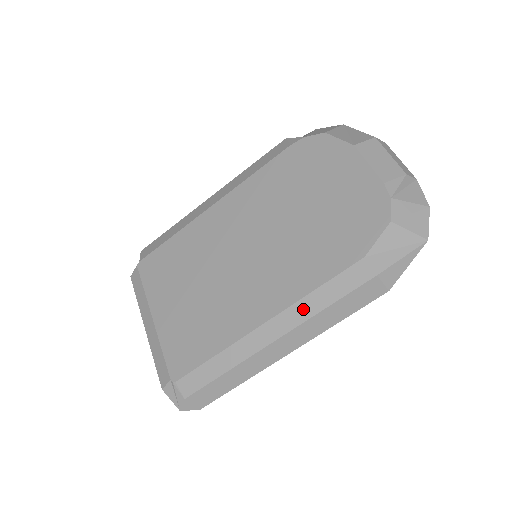
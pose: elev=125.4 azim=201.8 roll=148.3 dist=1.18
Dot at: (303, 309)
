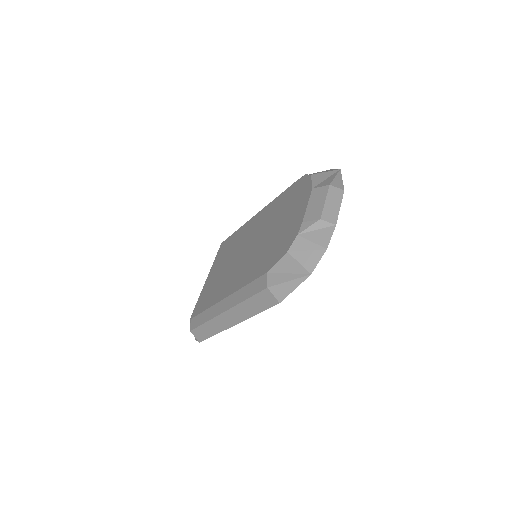
Dot at: (237, 297)
